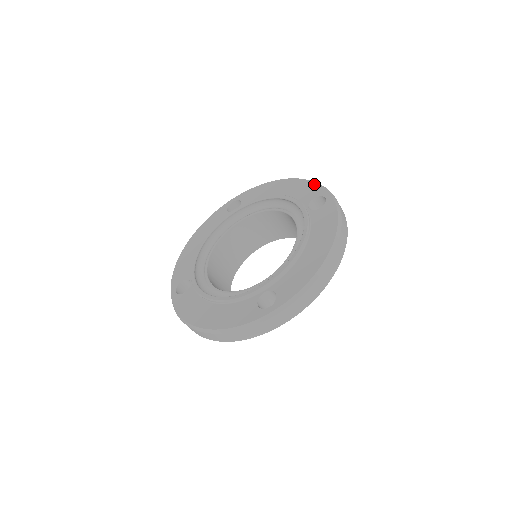
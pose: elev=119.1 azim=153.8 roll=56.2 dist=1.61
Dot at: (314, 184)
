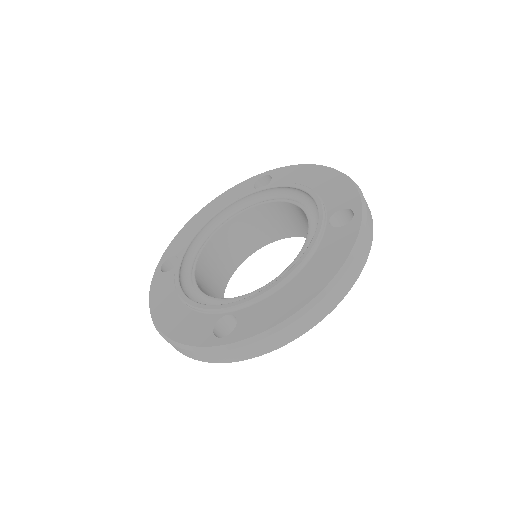
Dot at: (353, 188)
